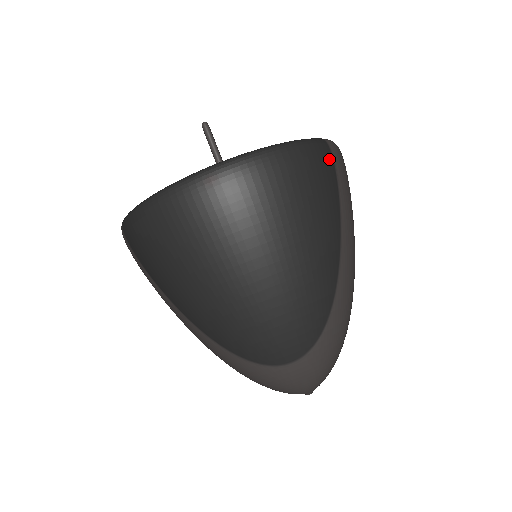
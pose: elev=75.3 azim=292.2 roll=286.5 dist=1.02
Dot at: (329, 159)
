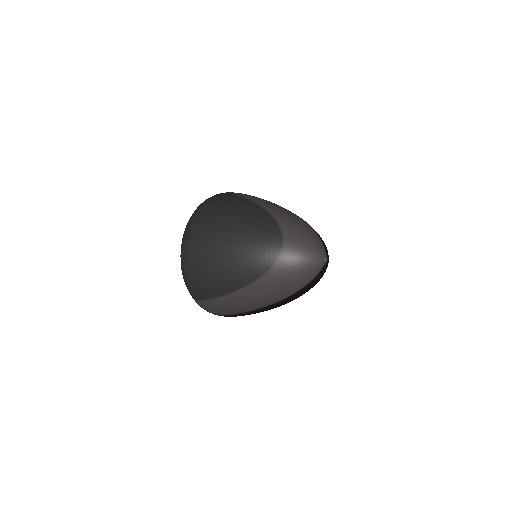
Dot at: (224, 194)
